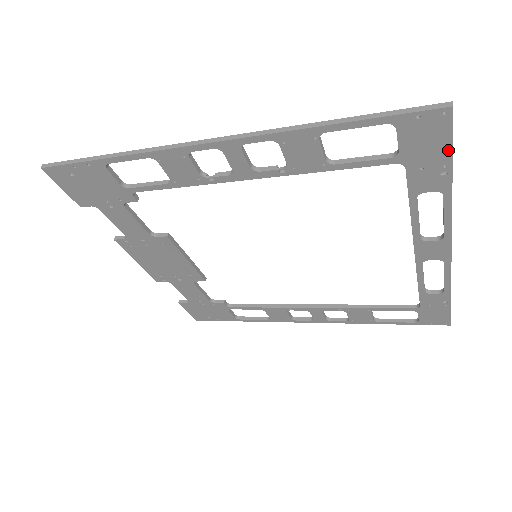
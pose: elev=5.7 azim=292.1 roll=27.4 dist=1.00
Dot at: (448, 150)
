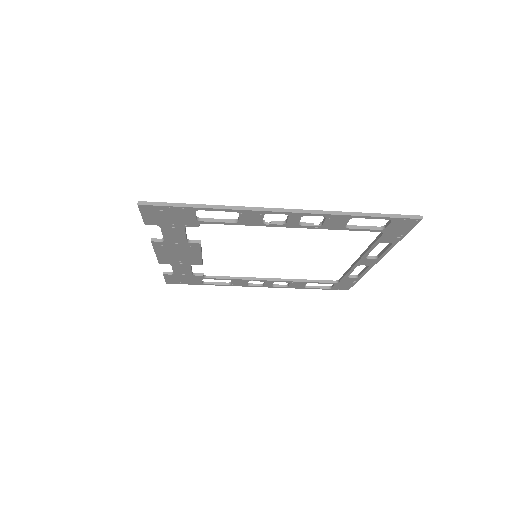
Dot at: (408, 231)
